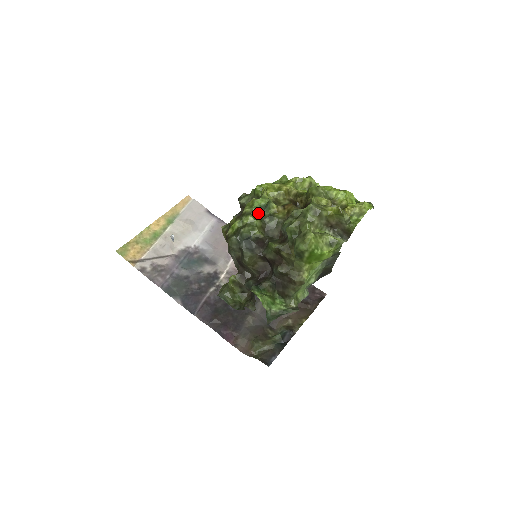
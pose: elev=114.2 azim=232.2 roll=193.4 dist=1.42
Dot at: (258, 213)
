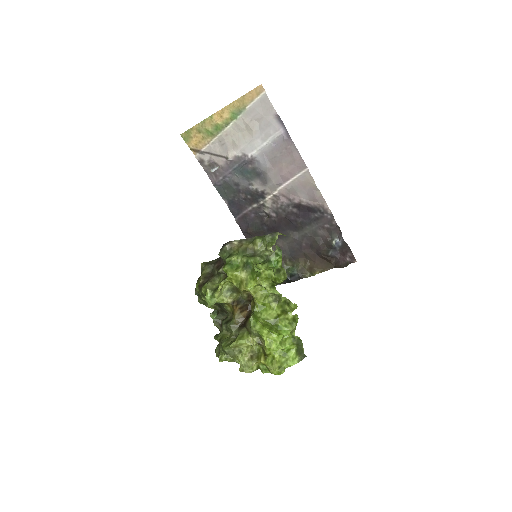
Dot at: occluded
